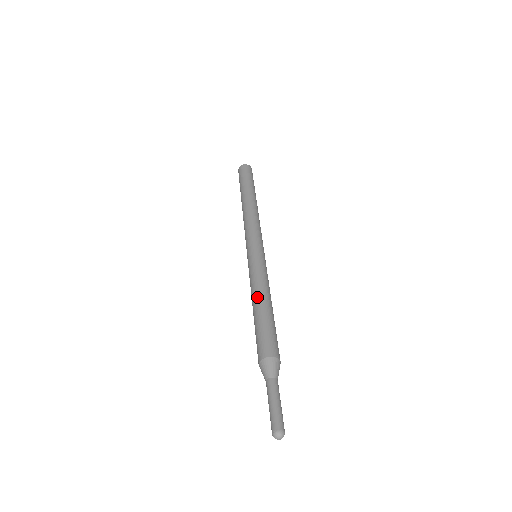
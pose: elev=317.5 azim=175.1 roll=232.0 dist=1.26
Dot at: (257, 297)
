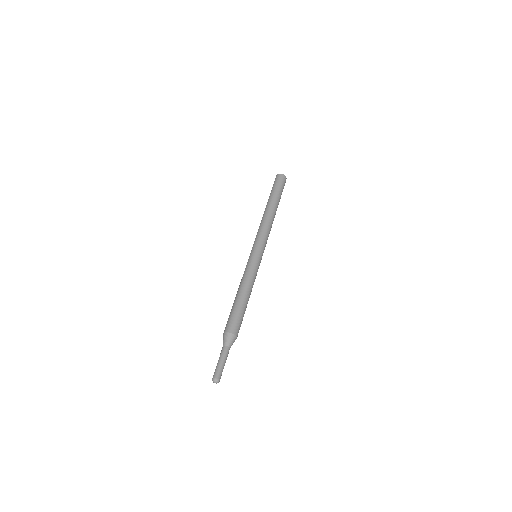
Dot at: (237, 291)
